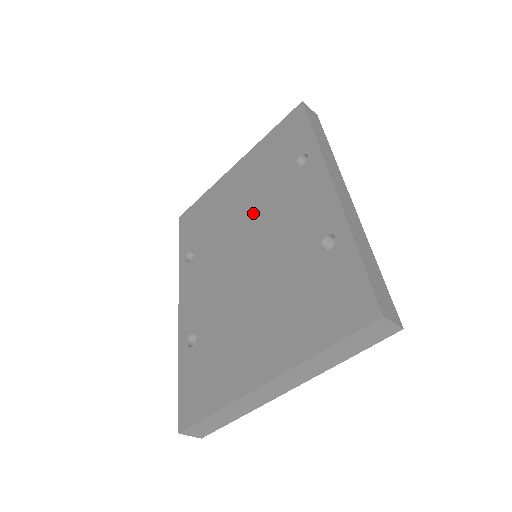
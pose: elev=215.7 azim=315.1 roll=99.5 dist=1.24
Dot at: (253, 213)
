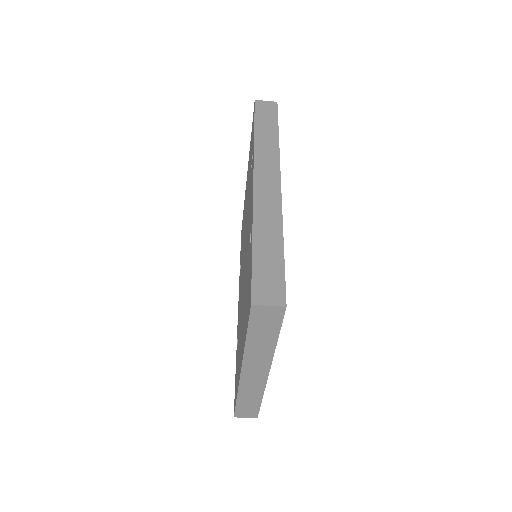
Dot at: (246, 219)
